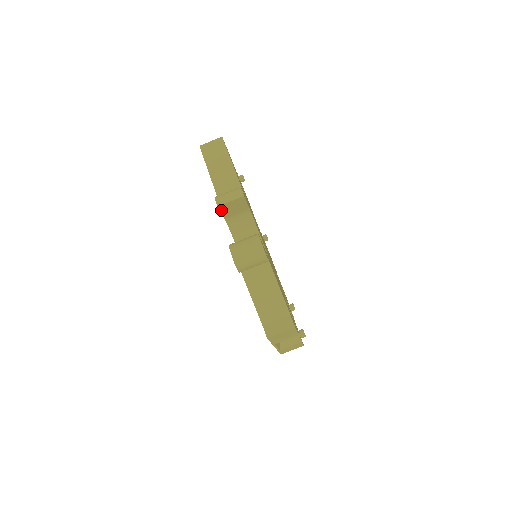
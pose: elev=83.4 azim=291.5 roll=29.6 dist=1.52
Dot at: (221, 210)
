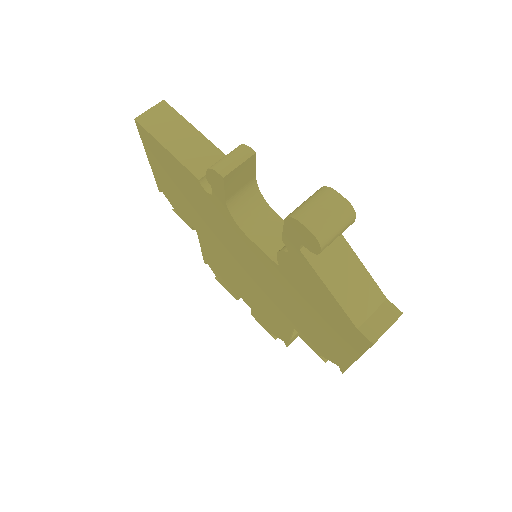
Dot at: (225, 185)
